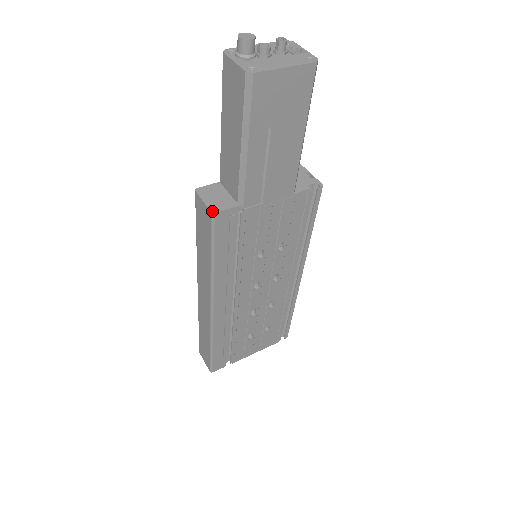
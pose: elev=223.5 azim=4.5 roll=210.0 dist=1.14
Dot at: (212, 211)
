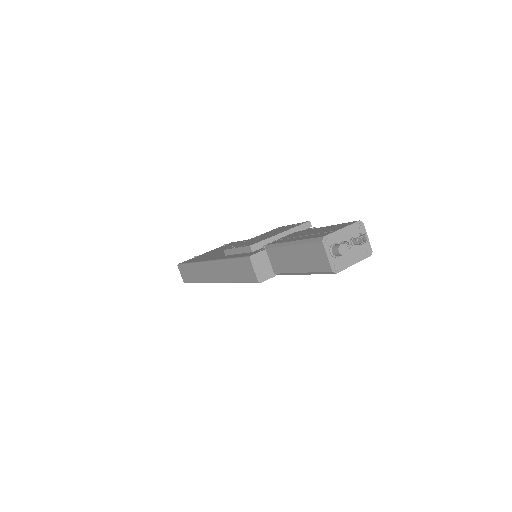
Dot at: (259, 281)
